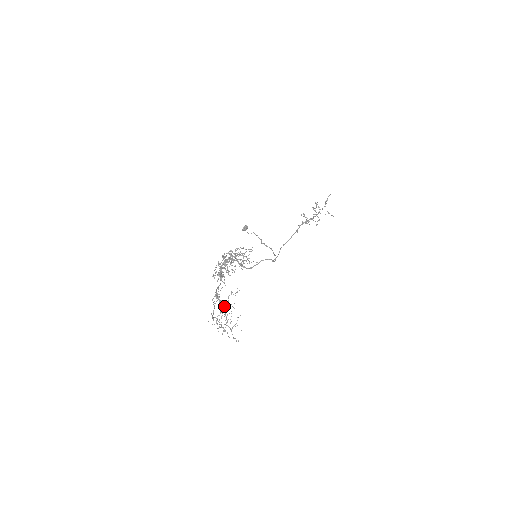
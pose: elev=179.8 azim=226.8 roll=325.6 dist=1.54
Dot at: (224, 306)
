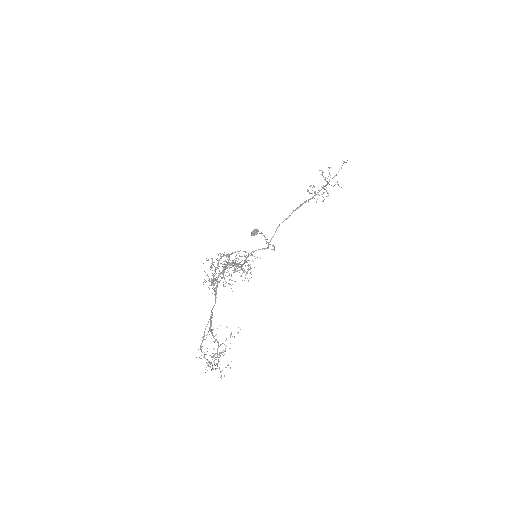
Dot at: (218, 345)
